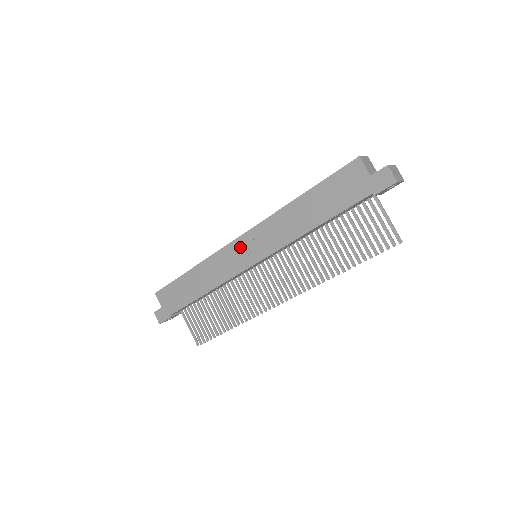
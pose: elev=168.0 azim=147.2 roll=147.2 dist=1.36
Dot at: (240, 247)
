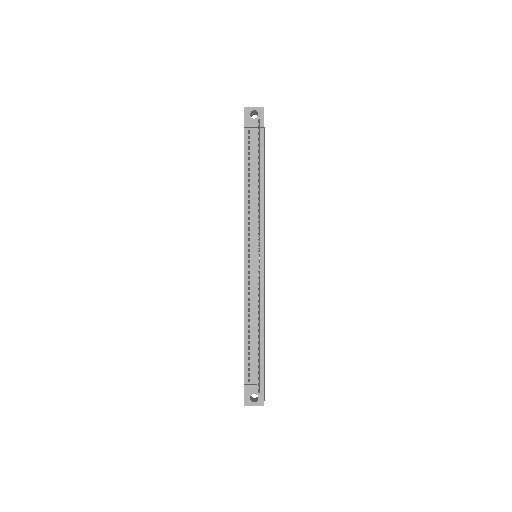
Dot at: occluded
